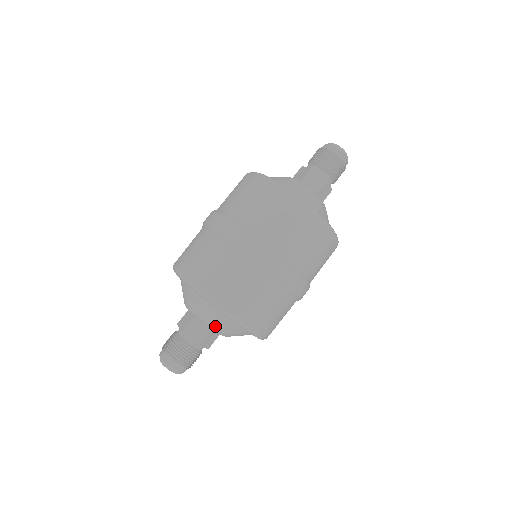
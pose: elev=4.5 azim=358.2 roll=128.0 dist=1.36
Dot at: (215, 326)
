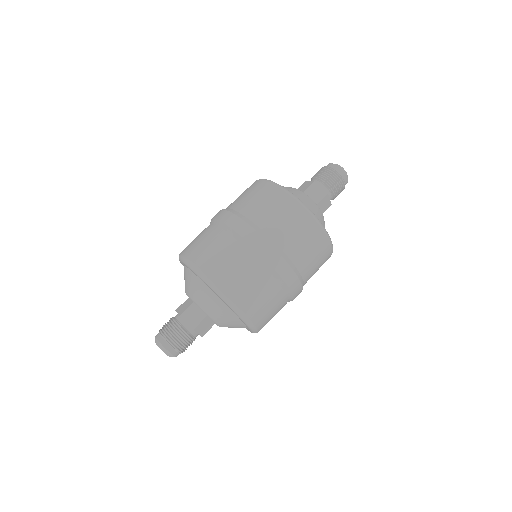
Dot at: (190, 291)
